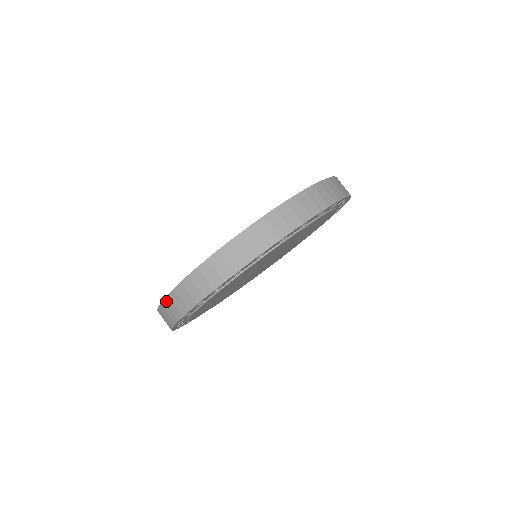
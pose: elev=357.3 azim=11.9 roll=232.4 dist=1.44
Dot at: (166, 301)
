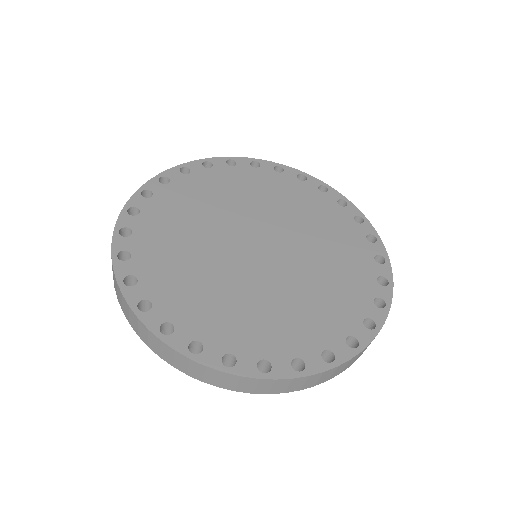
Dot at: (262, 381)
